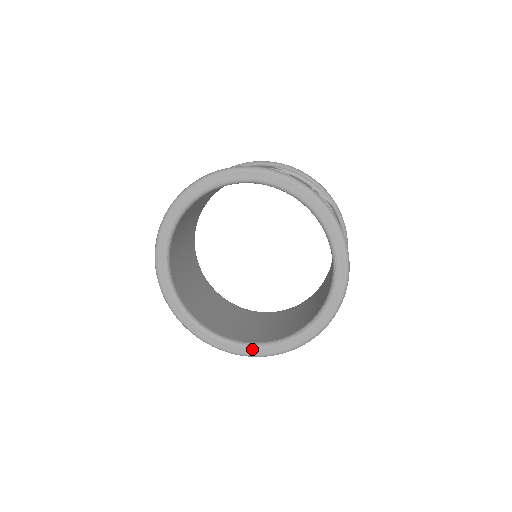
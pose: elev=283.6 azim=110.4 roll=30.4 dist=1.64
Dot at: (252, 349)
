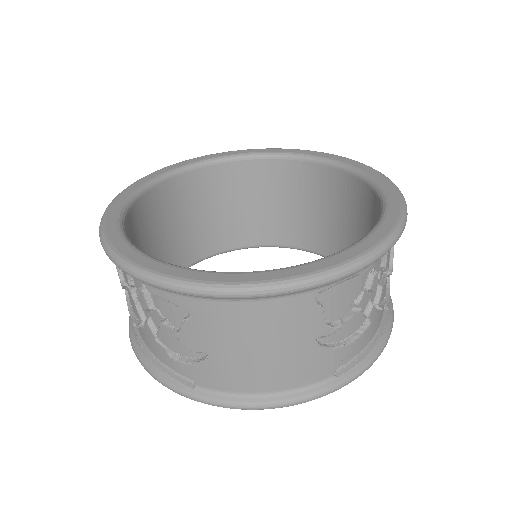
Dot at: (205, 273)
